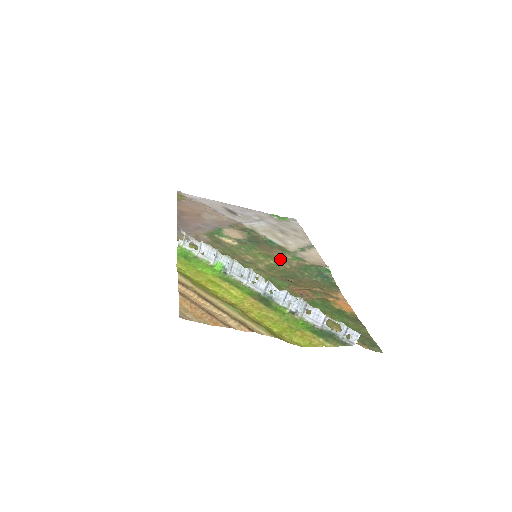
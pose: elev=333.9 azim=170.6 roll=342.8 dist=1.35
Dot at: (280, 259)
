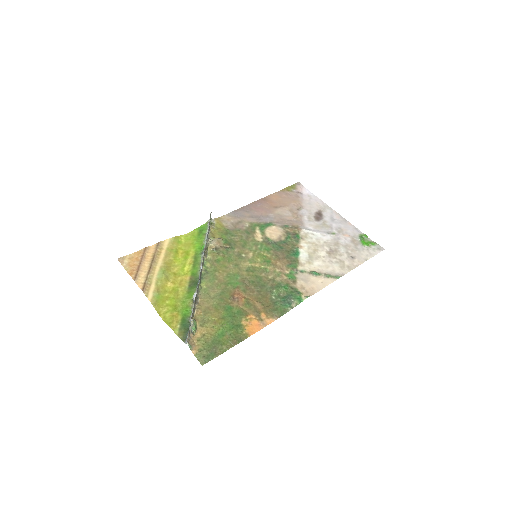
Dot at: (274, 268)
